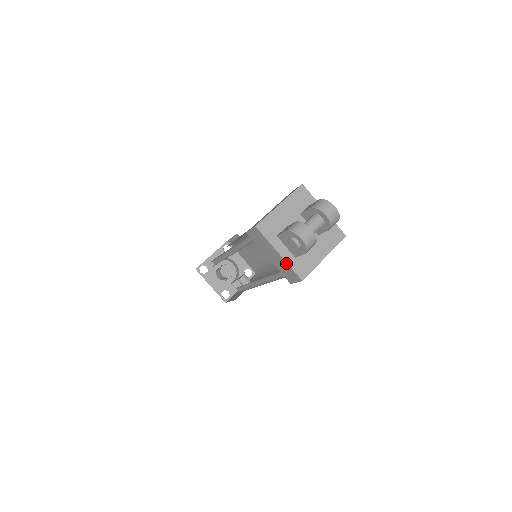
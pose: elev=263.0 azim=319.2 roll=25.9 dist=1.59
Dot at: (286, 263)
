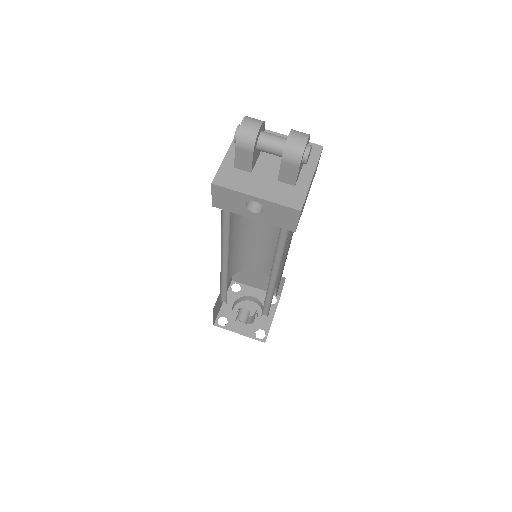
Dot at: (222, 163)
